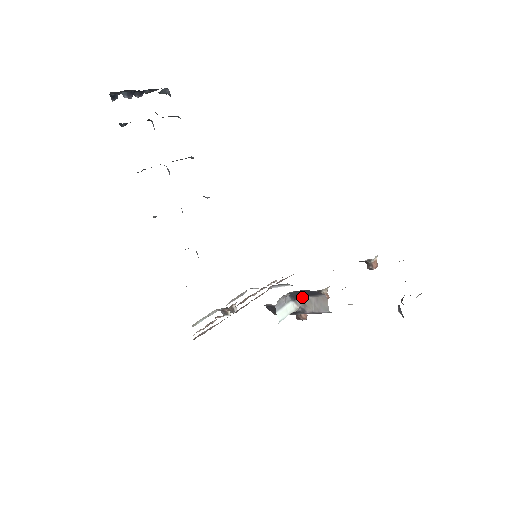
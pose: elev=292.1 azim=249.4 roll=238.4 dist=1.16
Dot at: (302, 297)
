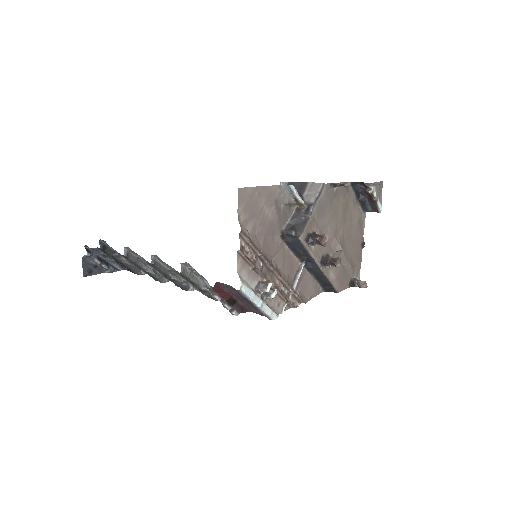
Dot at: occluded
